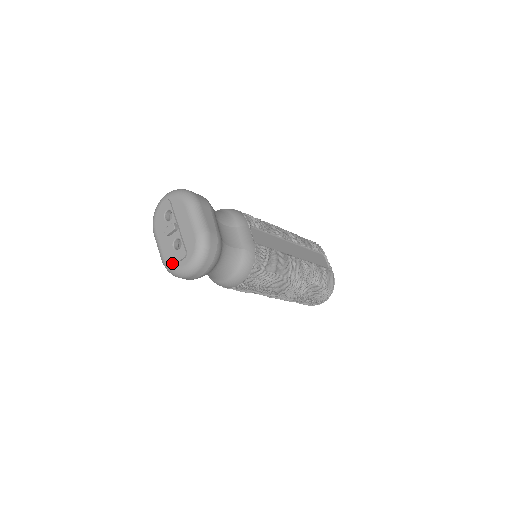
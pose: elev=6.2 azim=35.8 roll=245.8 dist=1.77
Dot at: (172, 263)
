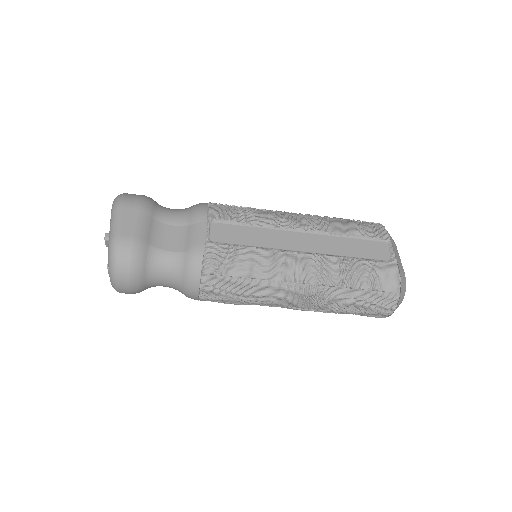
Dot at: occluded
